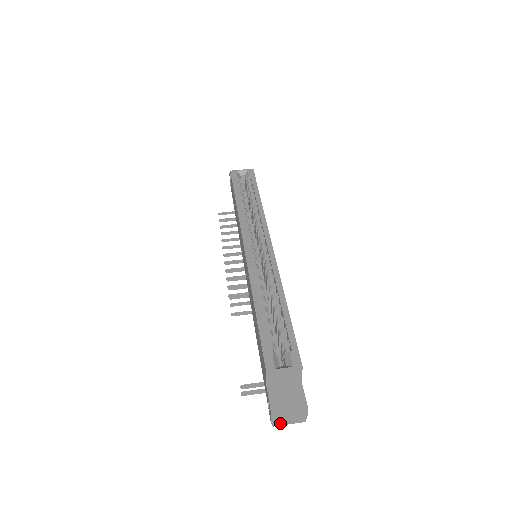
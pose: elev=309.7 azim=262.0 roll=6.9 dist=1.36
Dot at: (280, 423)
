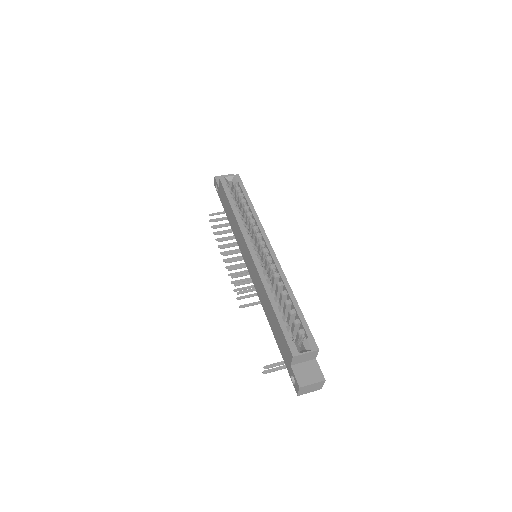
Dot at: (303, 393)
